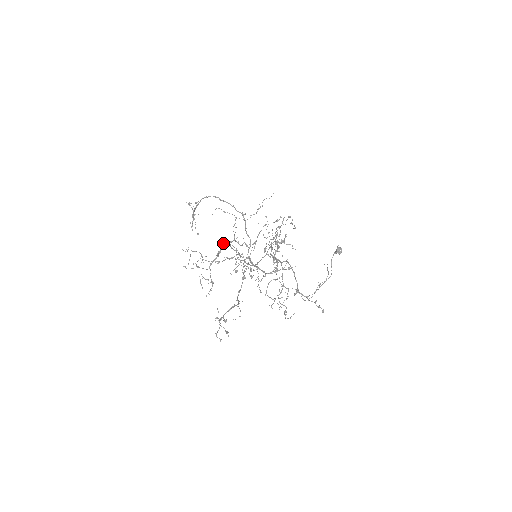
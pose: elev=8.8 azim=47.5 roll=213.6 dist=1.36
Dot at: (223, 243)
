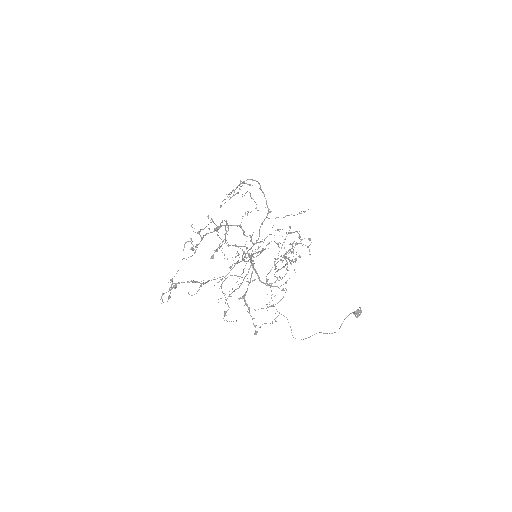
Dot at: occluded
